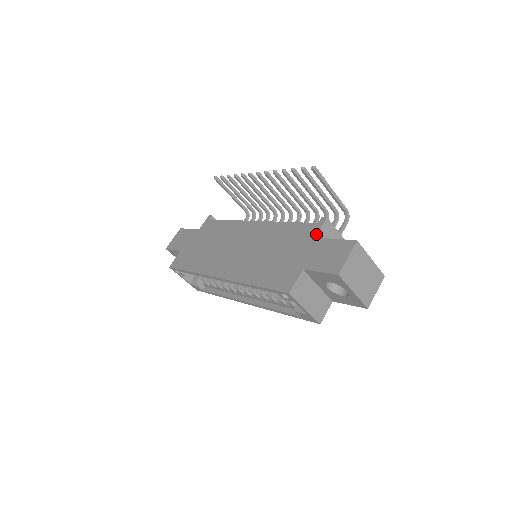
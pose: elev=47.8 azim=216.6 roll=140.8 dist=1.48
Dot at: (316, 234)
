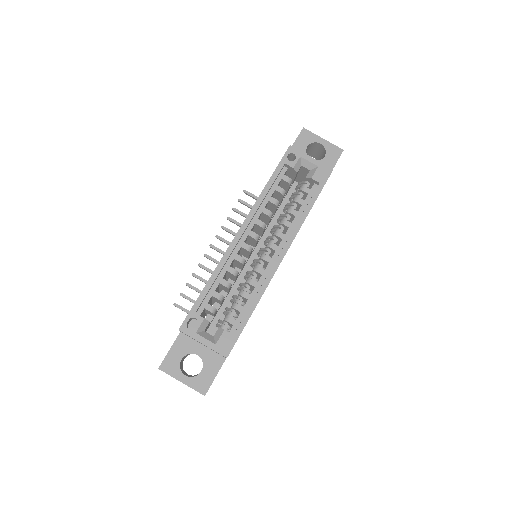
Dot at: occluded
